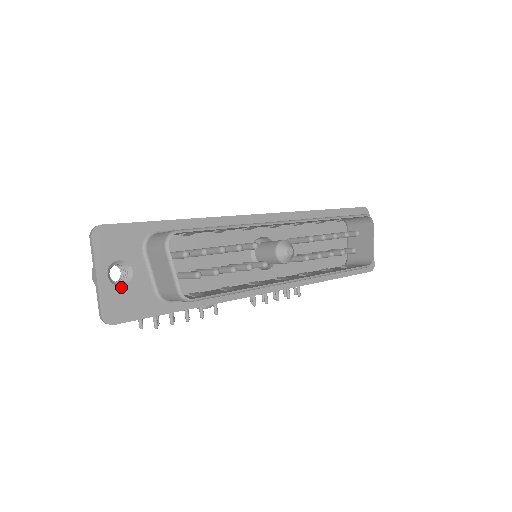
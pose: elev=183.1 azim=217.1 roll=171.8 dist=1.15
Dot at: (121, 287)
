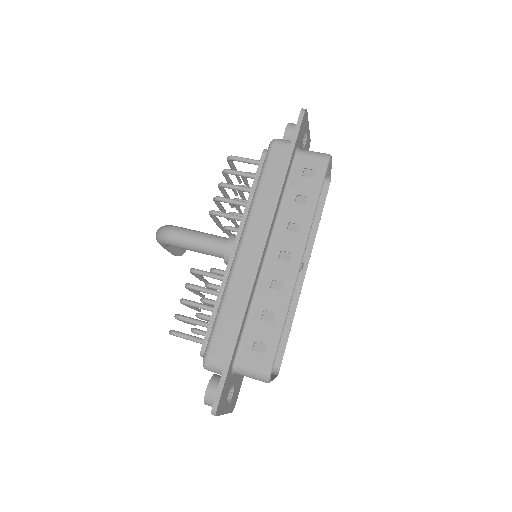
Dot at: (232, 396)
